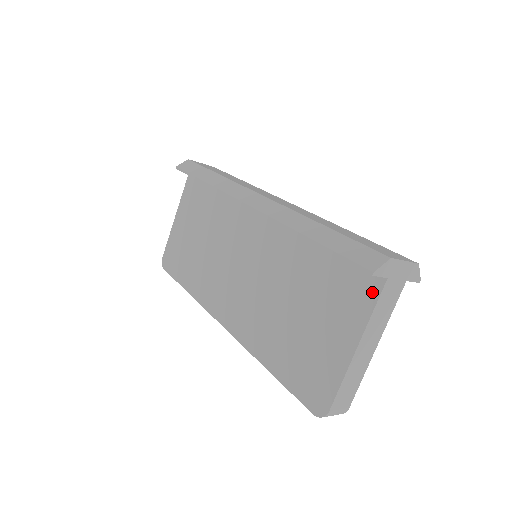
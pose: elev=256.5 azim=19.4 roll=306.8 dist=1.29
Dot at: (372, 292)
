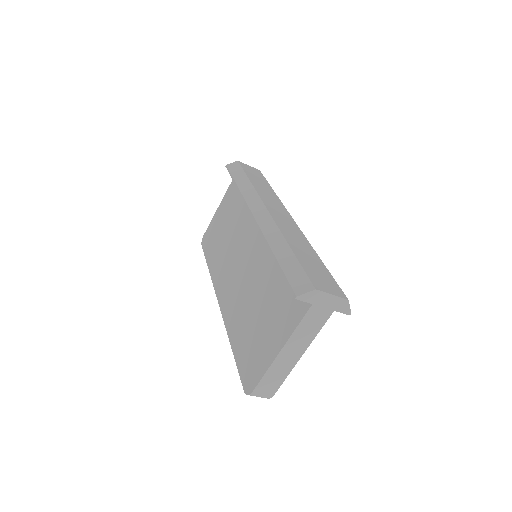
Dot at: (301, 311)
